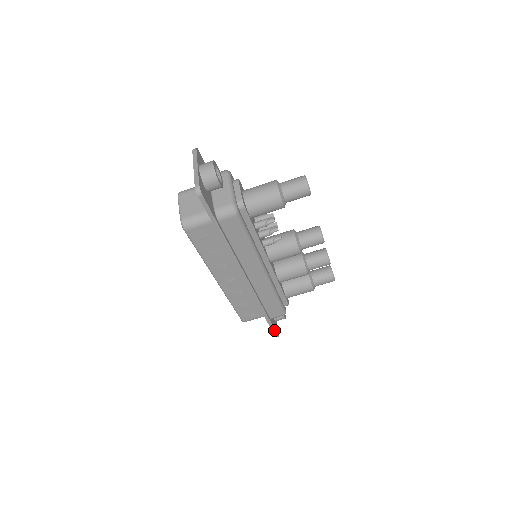
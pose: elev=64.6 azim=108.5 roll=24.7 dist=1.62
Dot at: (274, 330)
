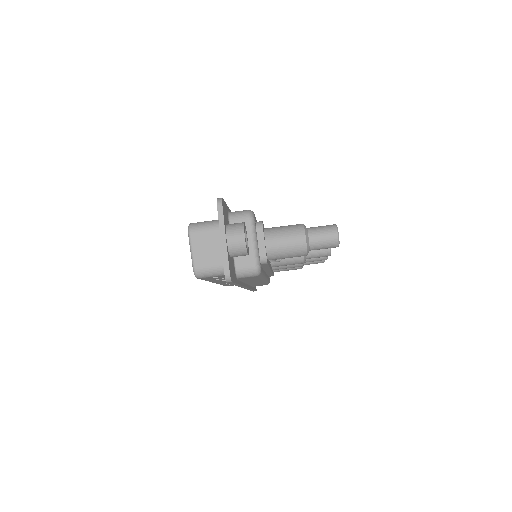
Dot at: occluded
